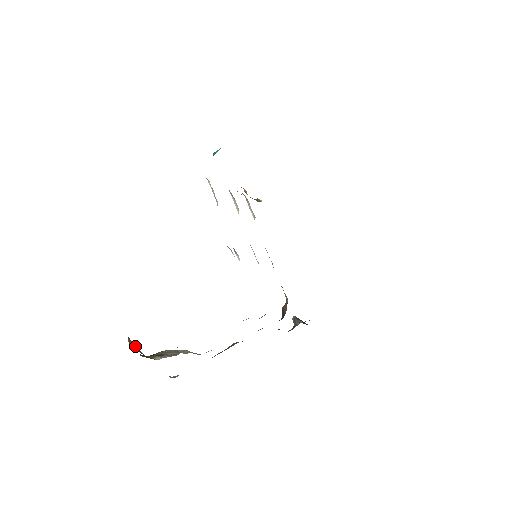
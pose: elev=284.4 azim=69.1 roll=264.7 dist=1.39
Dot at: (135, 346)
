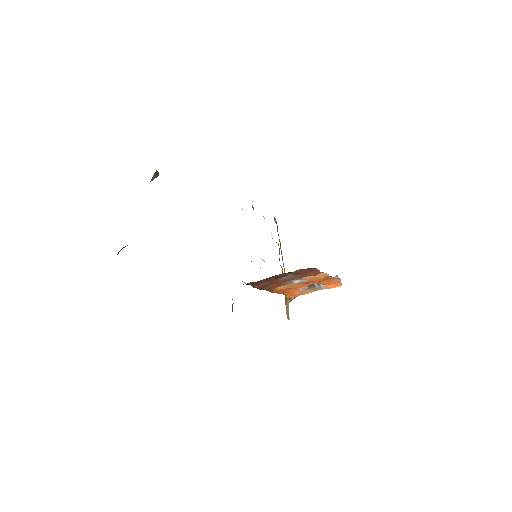
Dot at: (157, 173)
